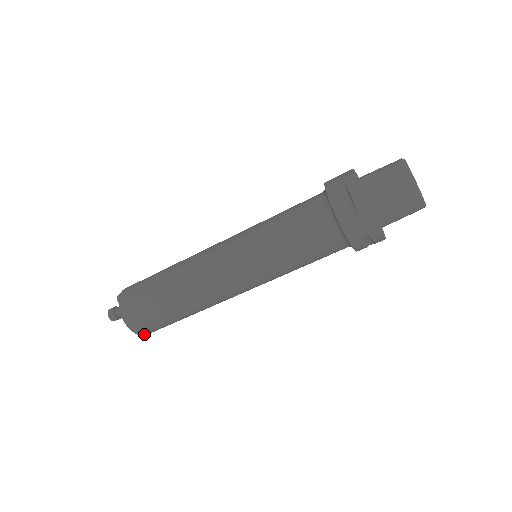
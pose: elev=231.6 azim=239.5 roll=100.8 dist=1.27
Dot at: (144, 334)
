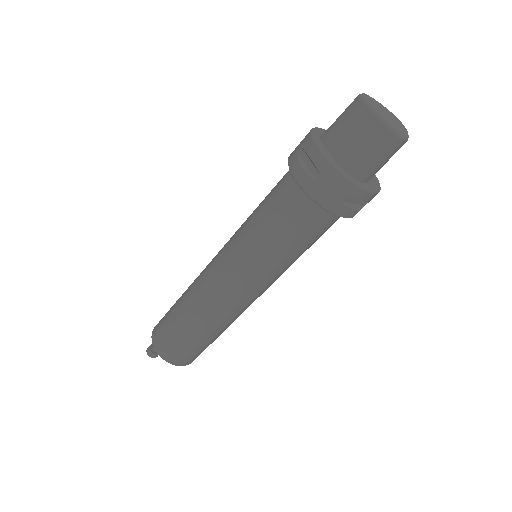
Dot at: (185, 364)
